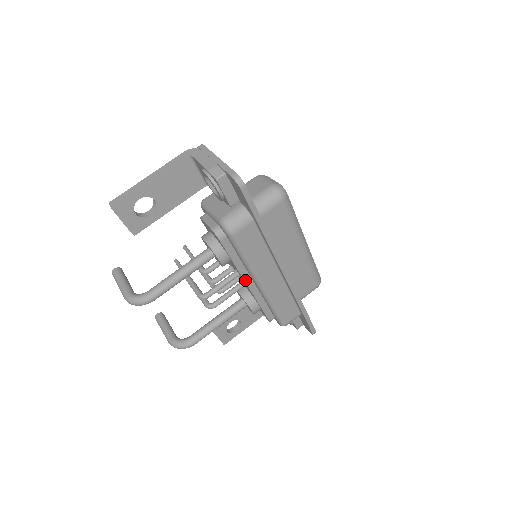
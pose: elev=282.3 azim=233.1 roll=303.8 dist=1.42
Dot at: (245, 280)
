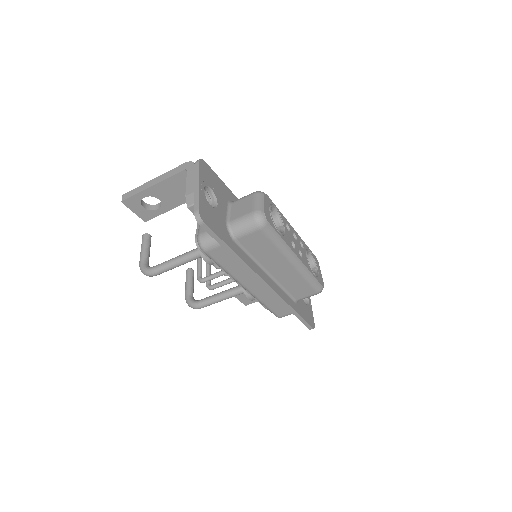
Dot at: (233, 279)
